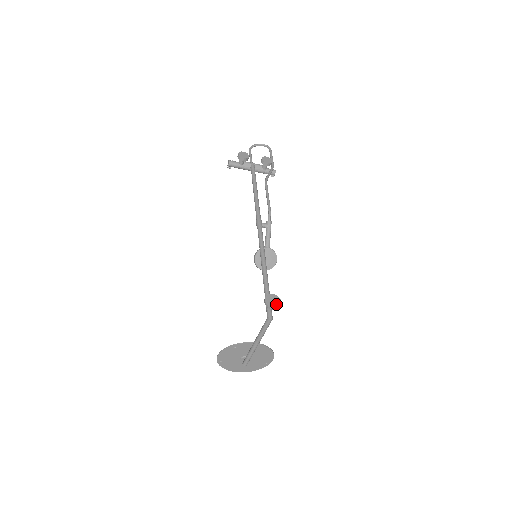
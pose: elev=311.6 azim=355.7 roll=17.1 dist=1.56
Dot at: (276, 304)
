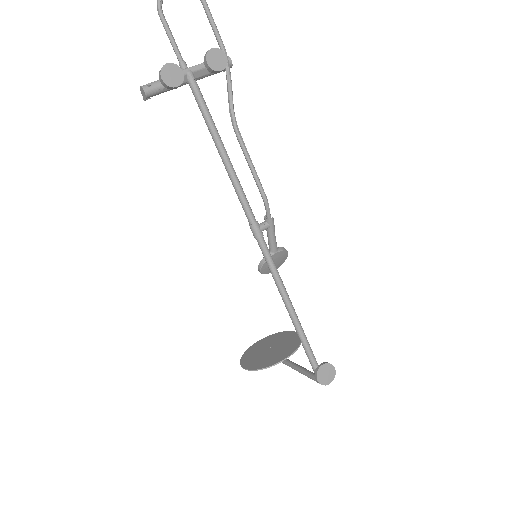
Dot at: (330, 376)
